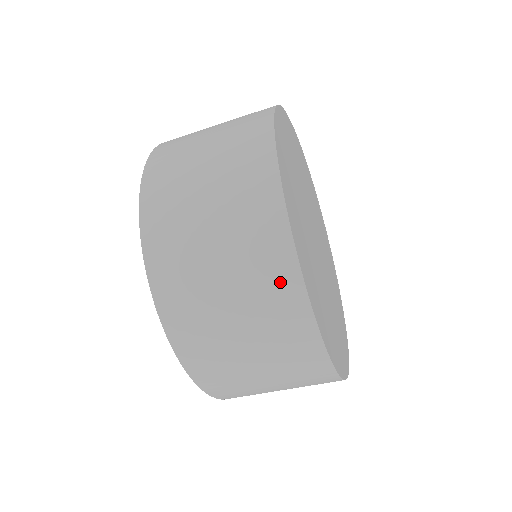
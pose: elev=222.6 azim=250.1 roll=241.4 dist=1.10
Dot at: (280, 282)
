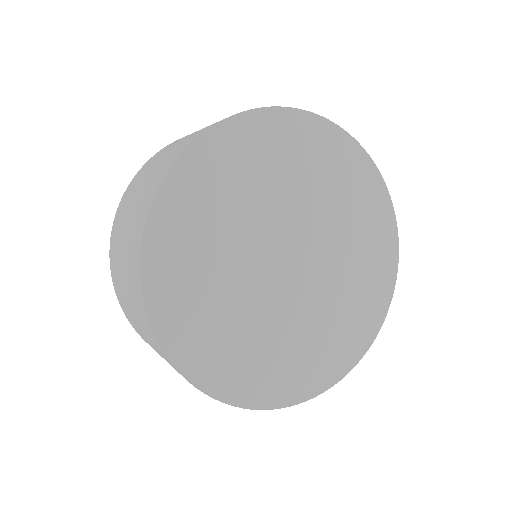
Dot at: occluded
